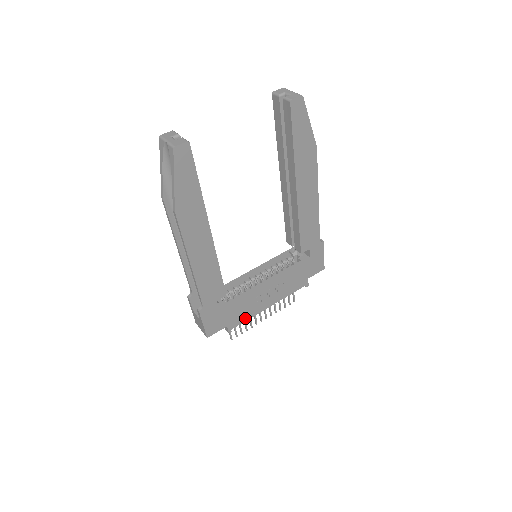
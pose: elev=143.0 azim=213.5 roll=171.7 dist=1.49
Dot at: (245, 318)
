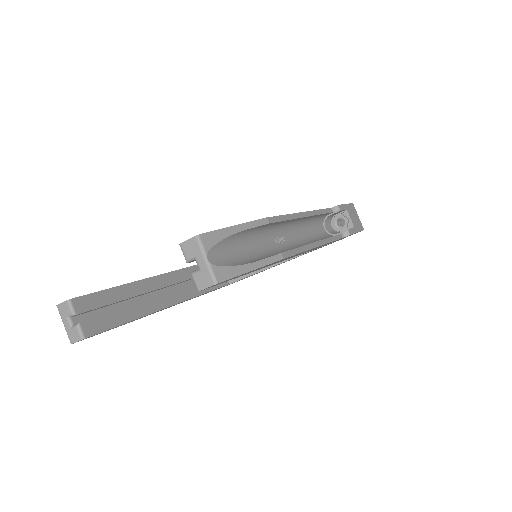
Dot at: occluded
